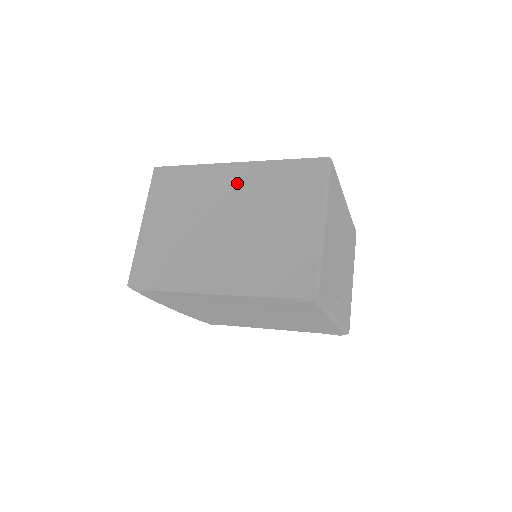
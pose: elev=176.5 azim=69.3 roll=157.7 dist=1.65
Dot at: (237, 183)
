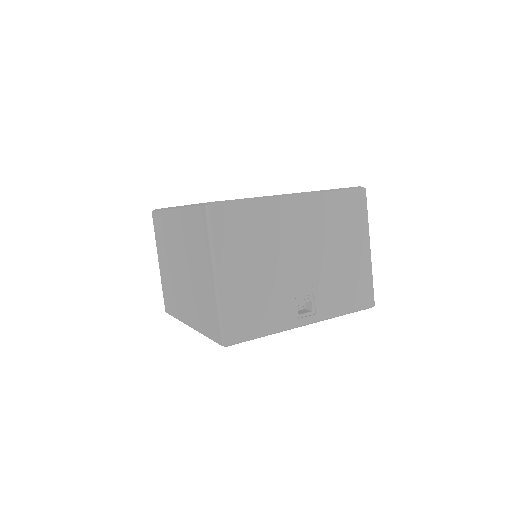
Dot at: (178, 231)
